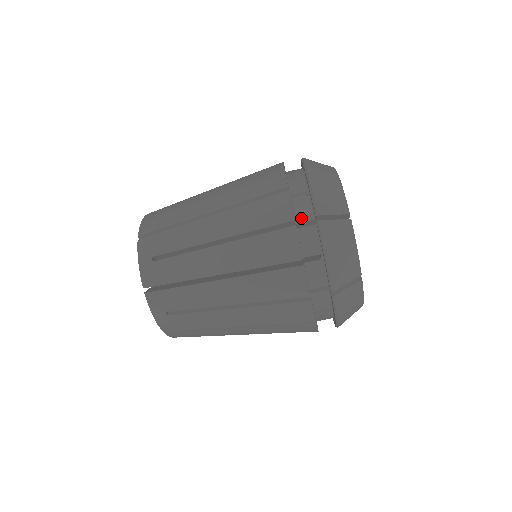
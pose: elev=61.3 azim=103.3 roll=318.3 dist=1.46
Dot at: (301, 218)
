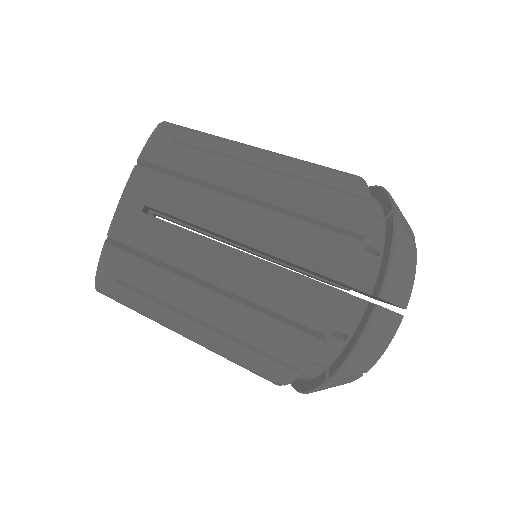
Dot at: (357, 283)
